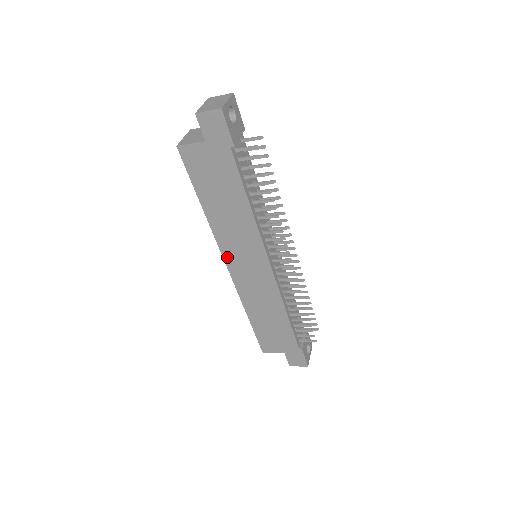
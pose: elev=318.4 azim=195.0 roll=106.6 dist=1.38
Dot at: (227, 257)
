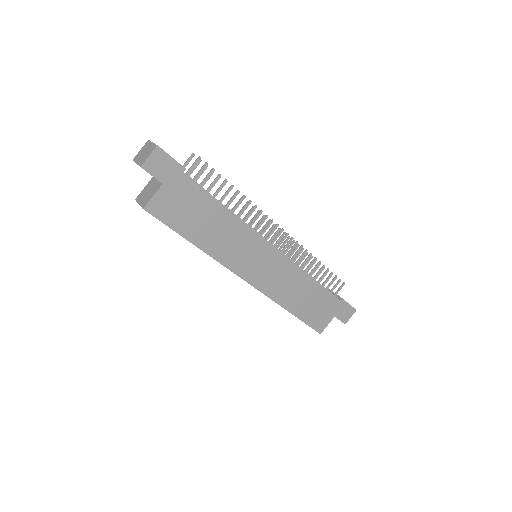
Dot at: (241, 272)
